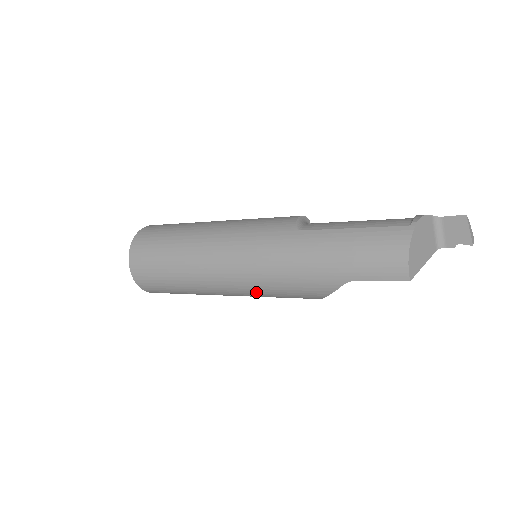
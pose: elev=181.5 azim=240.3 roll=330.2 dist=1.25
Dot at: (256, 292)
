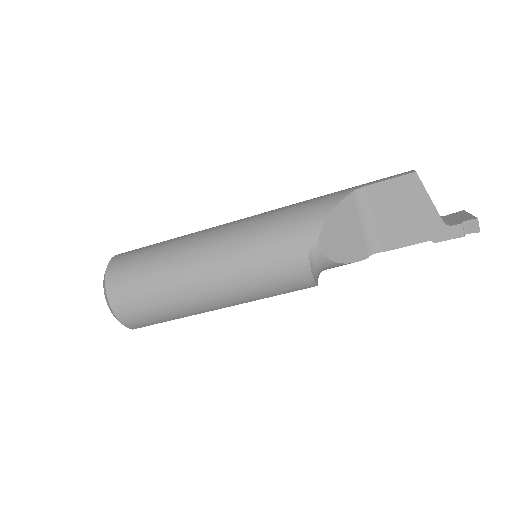
Dot at: (252, 230)
